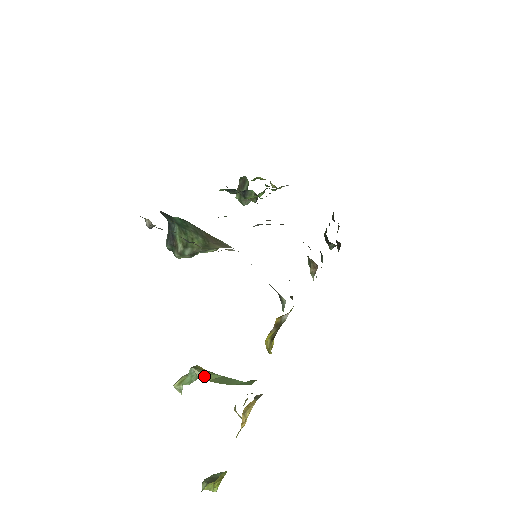
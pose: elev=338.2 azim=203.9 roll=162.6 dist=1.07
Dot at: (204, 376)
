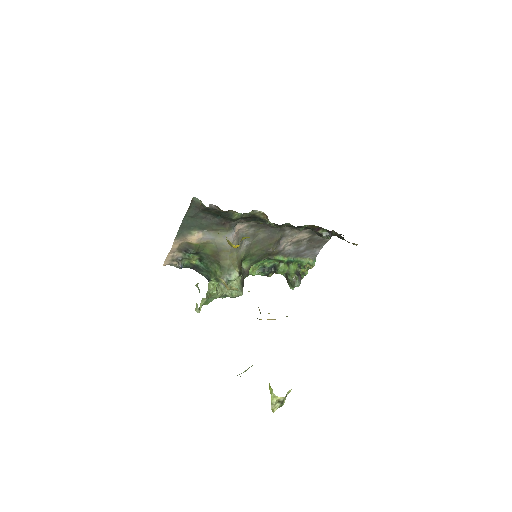
Dot at: occluded
